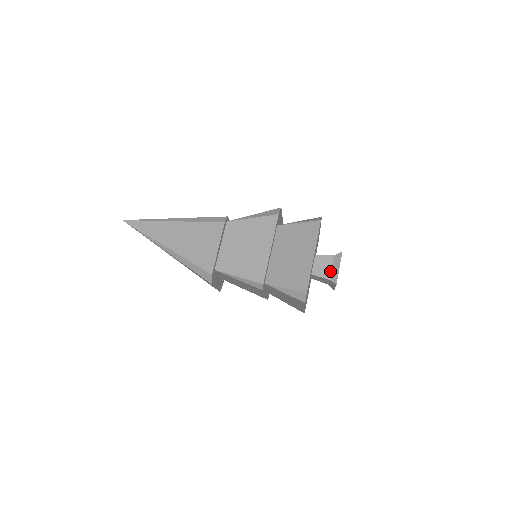
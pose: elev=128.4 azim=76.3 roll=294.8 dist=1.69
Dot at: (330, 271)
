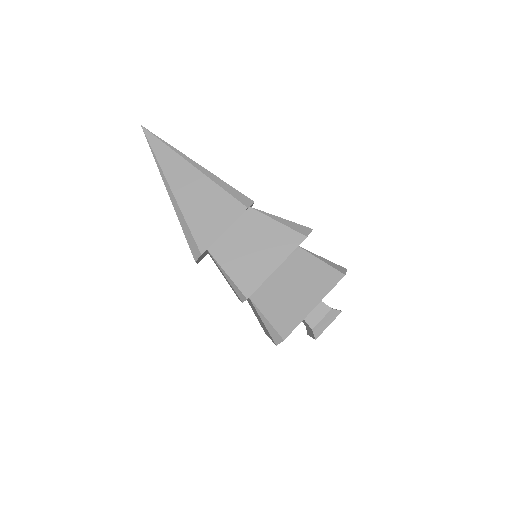
Dot at: (318, 321)
